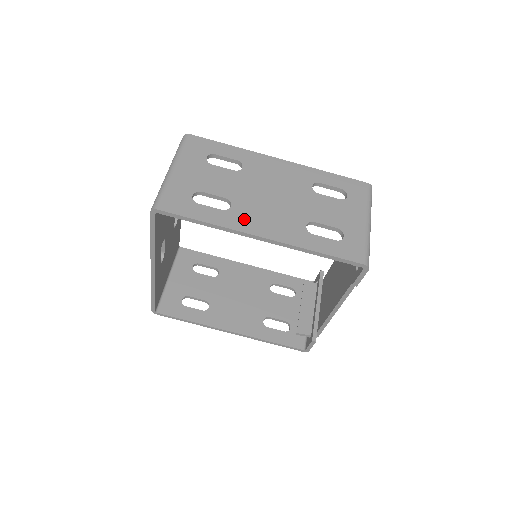
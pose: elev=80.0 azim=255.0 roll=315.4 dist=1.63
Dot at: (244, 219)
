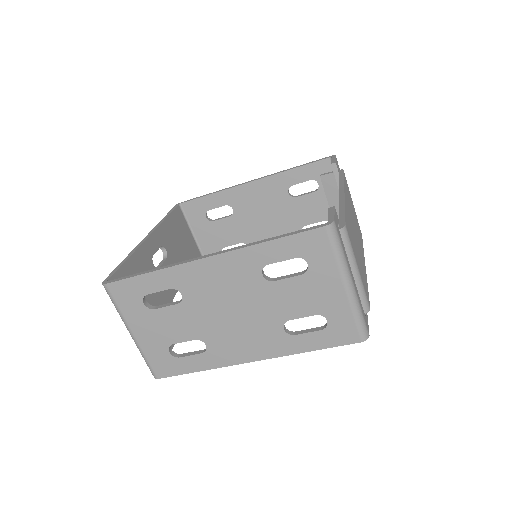
Dot at: (226, 352)
